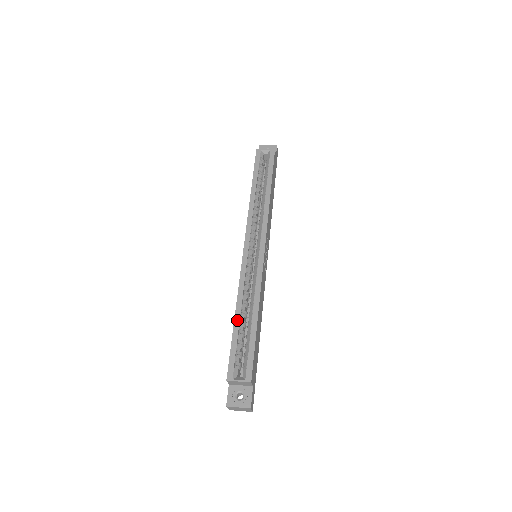
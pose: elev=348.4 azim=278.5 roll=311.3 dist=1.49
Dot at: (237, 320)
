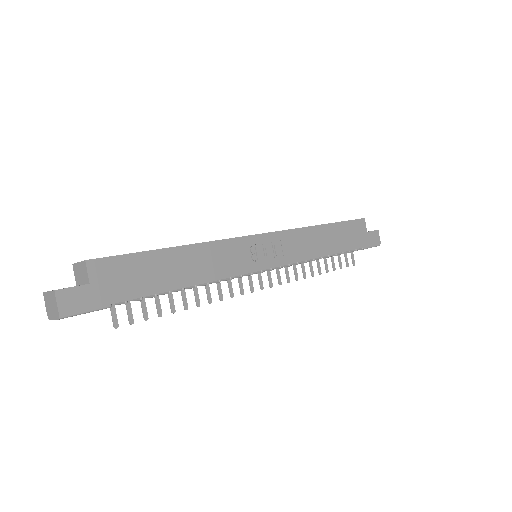
Dot at: occluded
